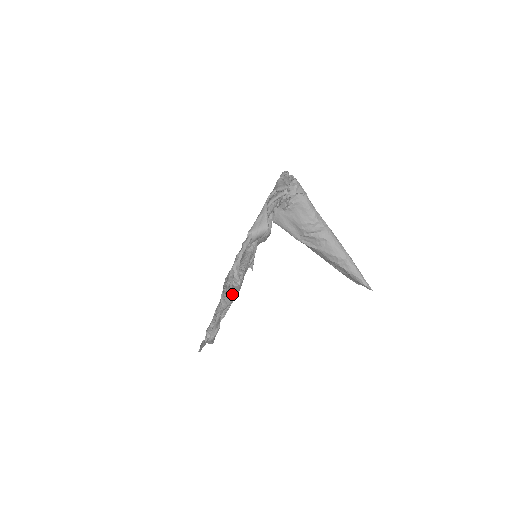
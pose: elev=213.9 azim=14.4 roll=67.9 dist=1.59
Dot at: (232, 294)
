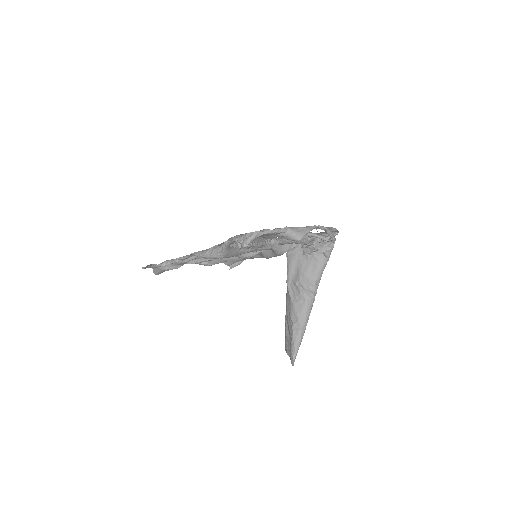
Dot at: (224, 252)
